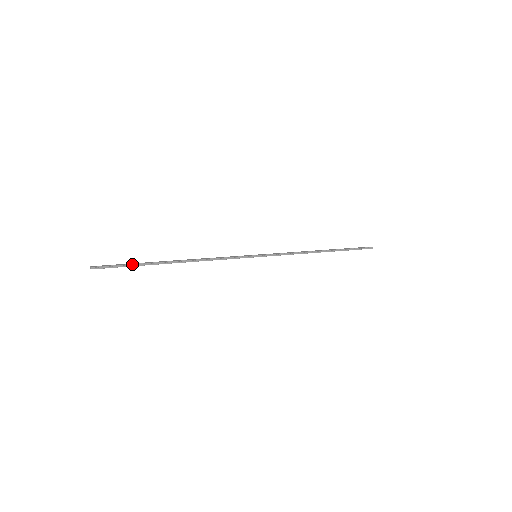
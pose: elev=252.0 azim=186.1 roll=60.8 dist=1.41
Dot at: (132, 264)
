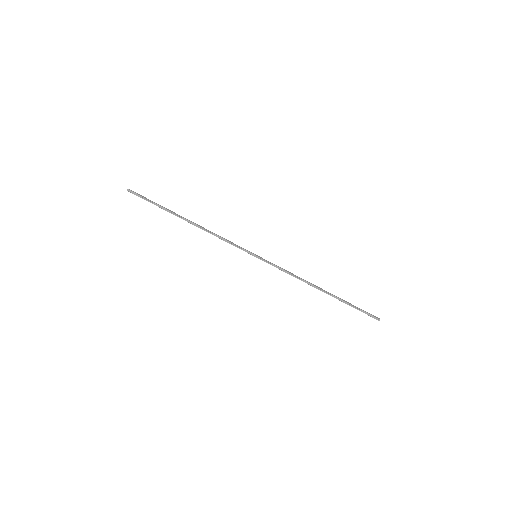
Dot at: (156, 203)
